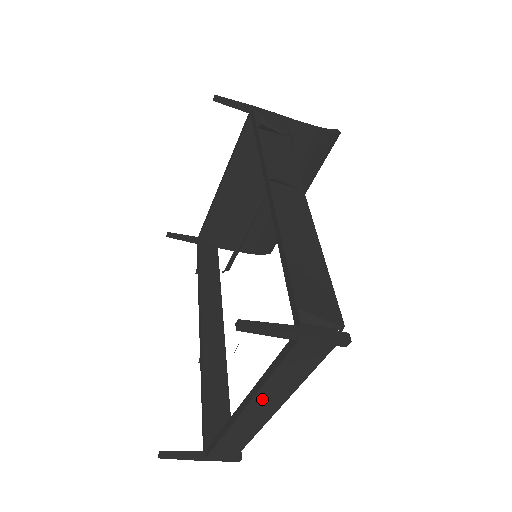
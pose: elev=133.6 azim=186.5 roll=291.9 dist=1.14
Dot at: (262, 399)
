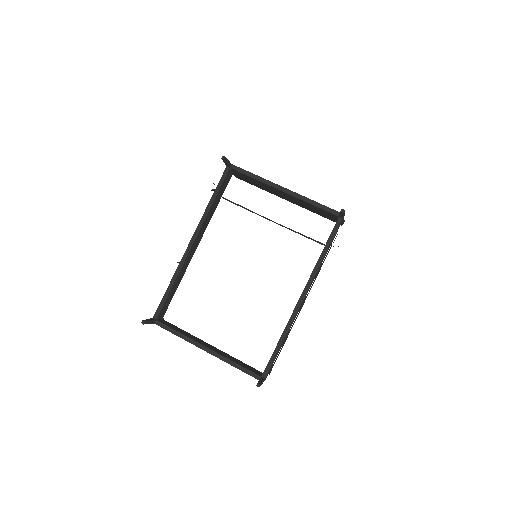
Dot at: (217, 356)
